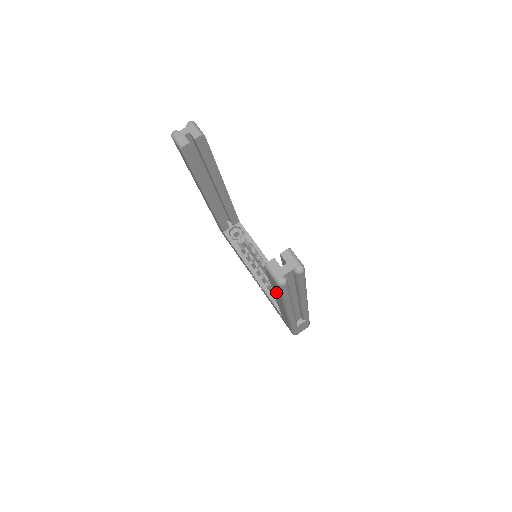
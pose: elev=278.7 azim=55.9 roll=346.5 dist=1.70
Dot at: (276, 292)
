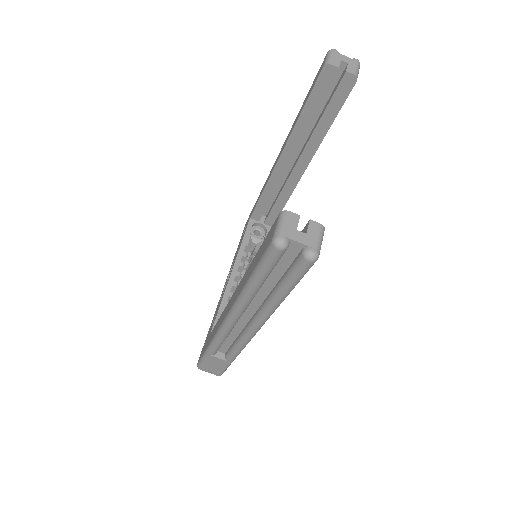
Dot at: (250, 270)
